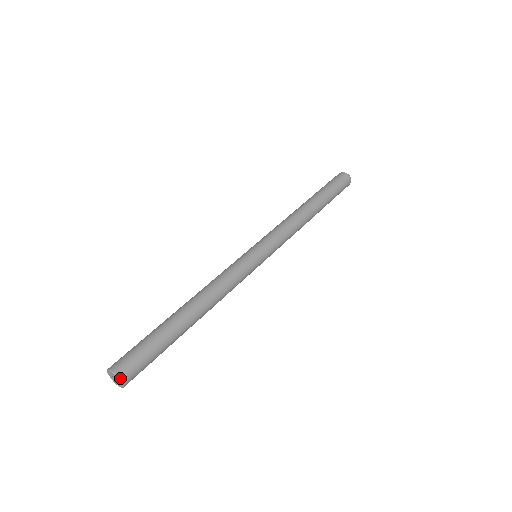
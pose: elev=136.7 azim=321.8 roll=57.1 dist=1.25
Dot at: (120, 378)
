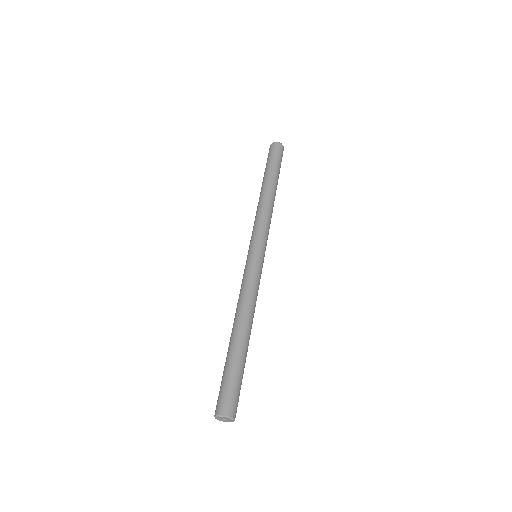
Dot at: (226, 415)
